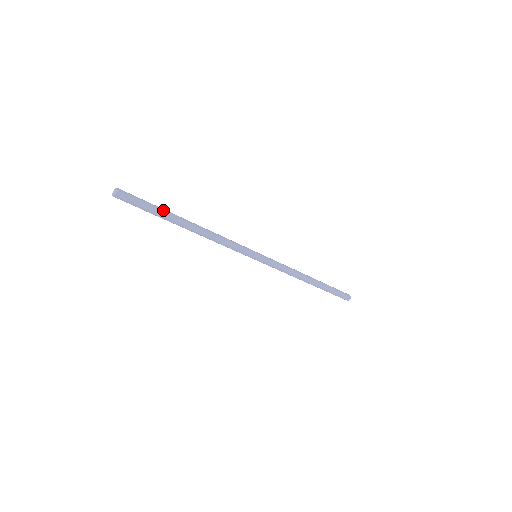
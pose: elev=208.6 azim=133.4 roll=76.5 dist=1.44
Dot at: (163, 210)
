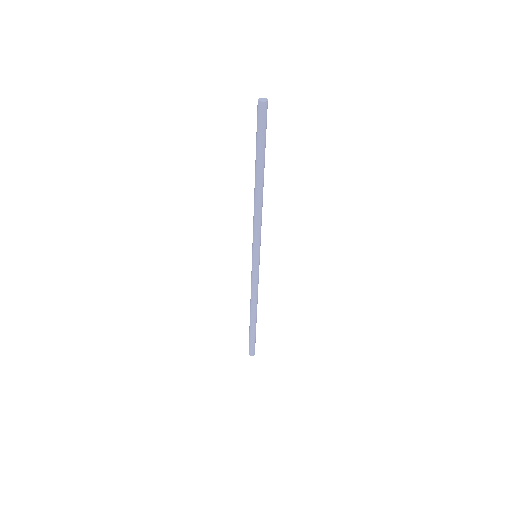
Dot at: occluded
